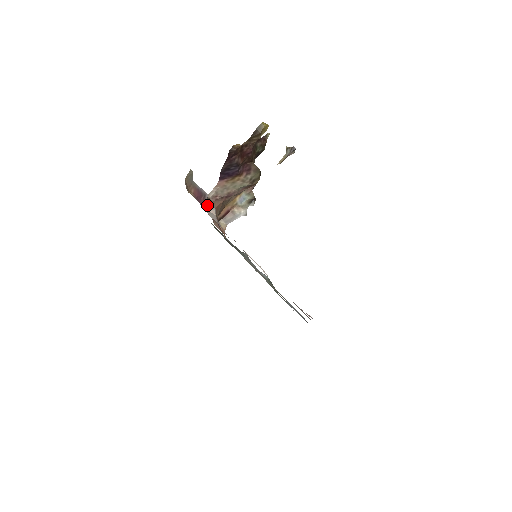
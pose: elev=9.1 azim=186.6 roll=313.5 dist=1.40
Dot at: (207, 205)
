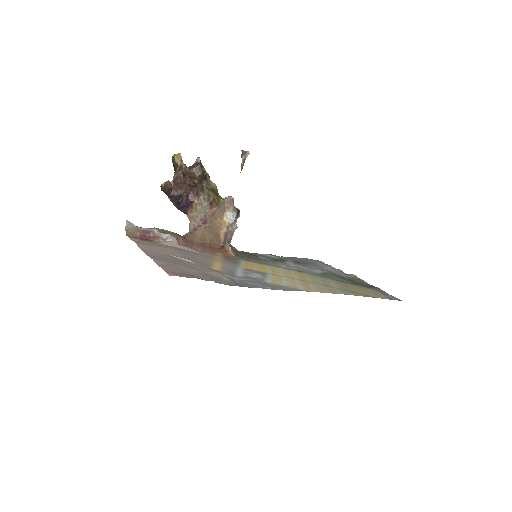
Dot at: (163, 238)
